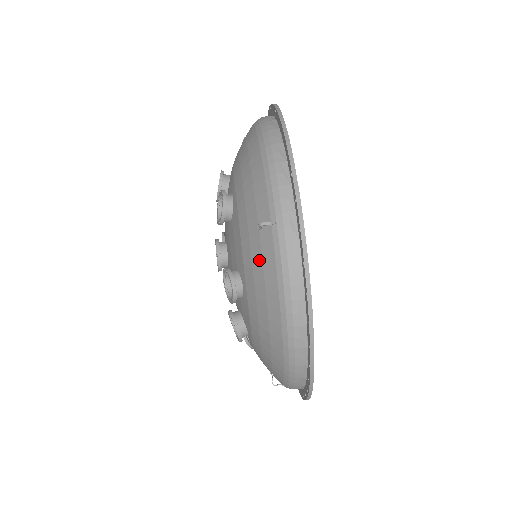
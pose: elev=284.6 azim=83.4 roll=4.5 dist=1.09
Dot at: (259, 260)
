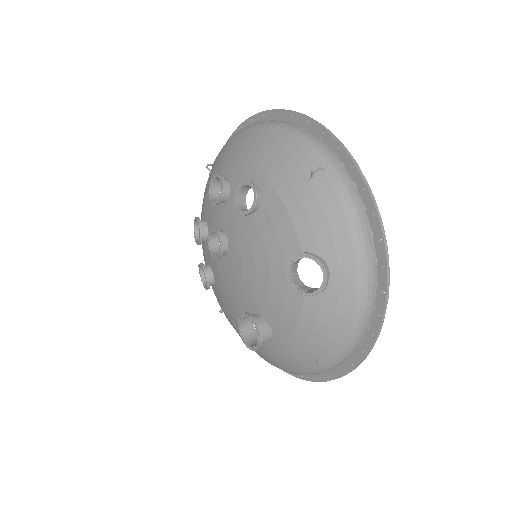
Dot at: (217, 163)
